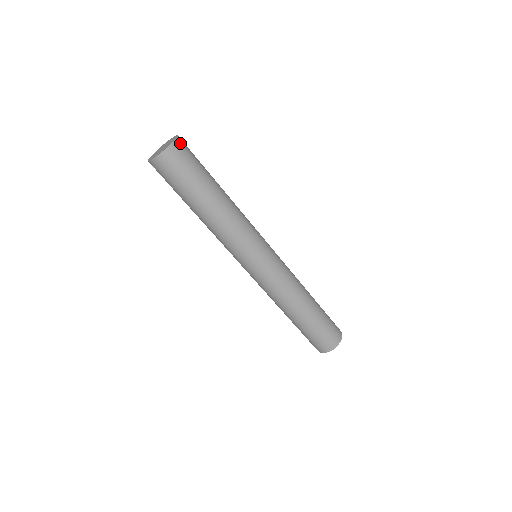
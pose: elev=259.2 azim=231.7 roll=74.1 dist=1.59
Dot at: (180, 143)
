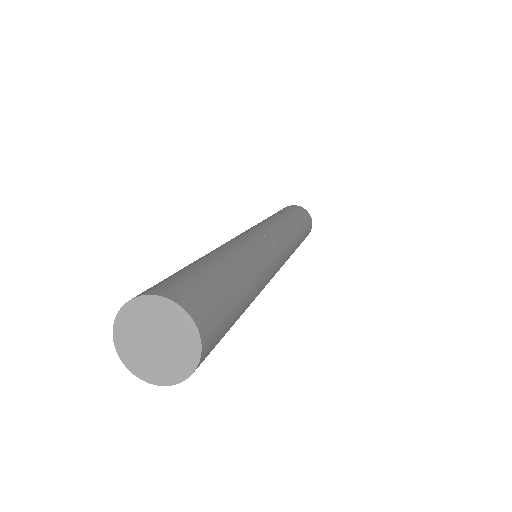
Dot at: (206, 337)
